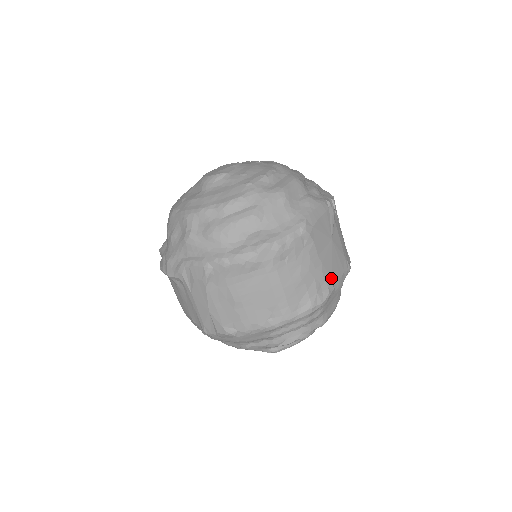
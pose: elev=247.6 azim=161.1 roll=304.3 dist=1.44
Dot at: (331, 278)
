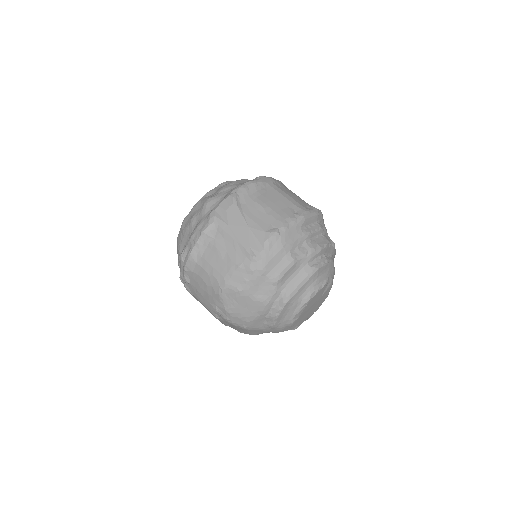
Dot at: occluded
